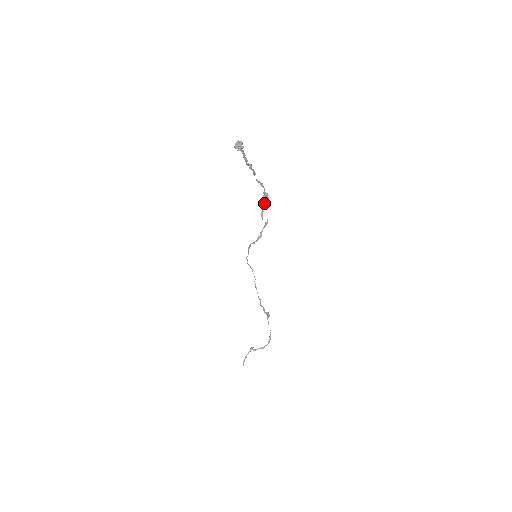
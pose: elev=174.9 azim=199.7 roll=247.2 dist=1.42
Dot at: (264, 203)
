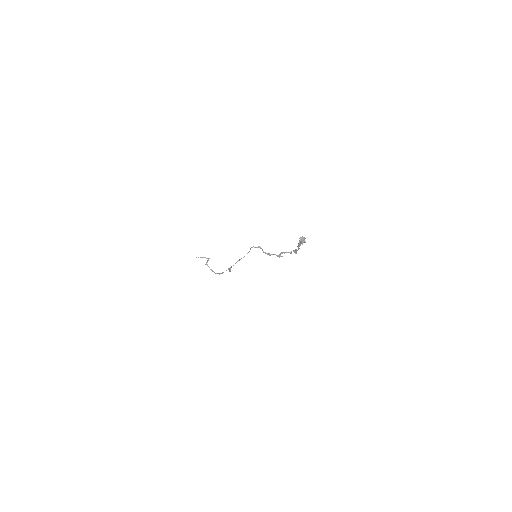
Dot at: (290, 252)
